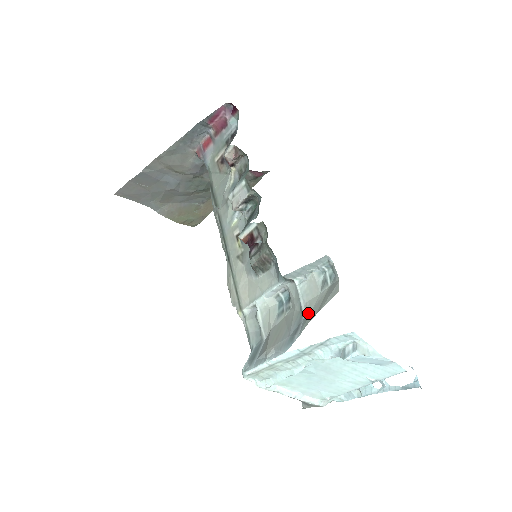
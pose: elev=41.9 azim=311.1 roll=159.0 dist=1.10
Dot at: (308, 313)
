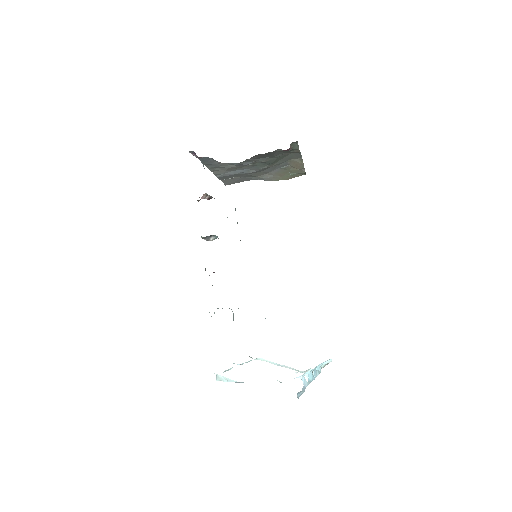
Dot at: occluded
